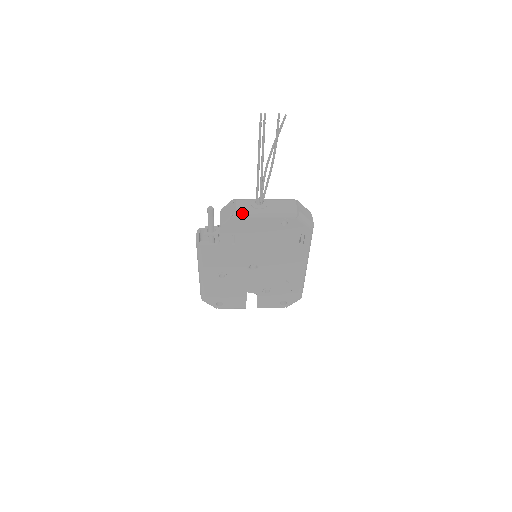
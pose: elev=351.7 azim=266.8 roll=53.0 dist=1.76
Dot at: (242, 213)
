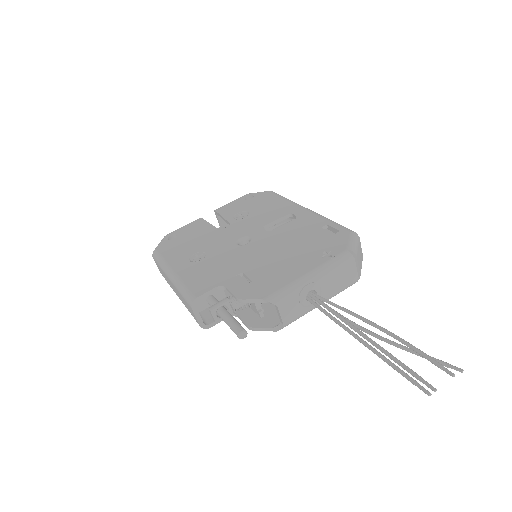
Dot at: occluded
